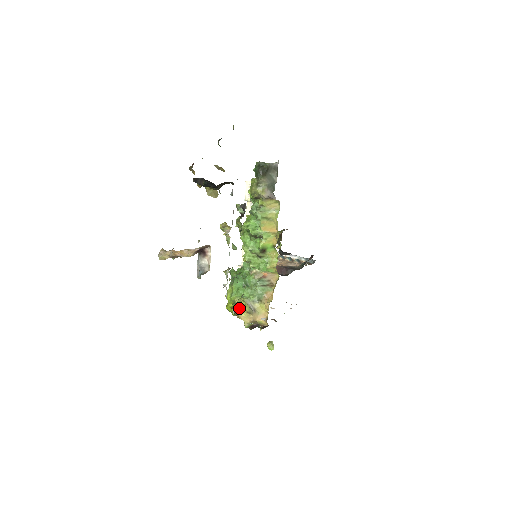
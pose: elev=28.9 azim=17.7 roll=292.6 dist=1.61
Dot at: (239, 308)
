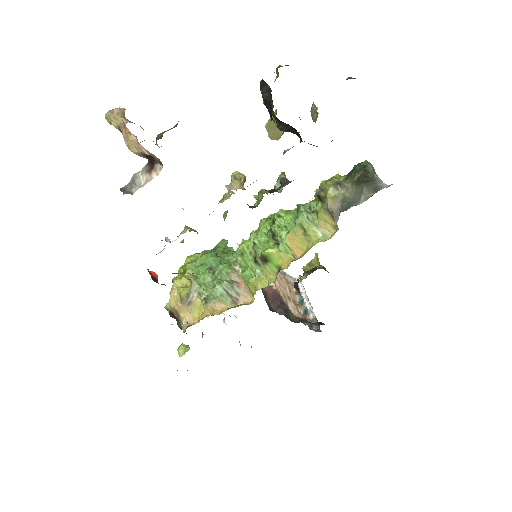
Dot at: (179, 282)
